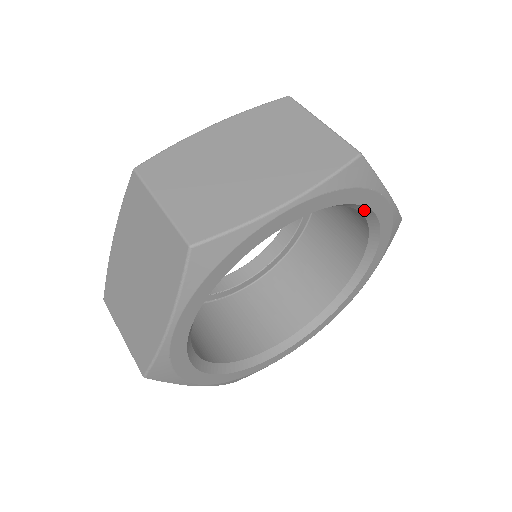
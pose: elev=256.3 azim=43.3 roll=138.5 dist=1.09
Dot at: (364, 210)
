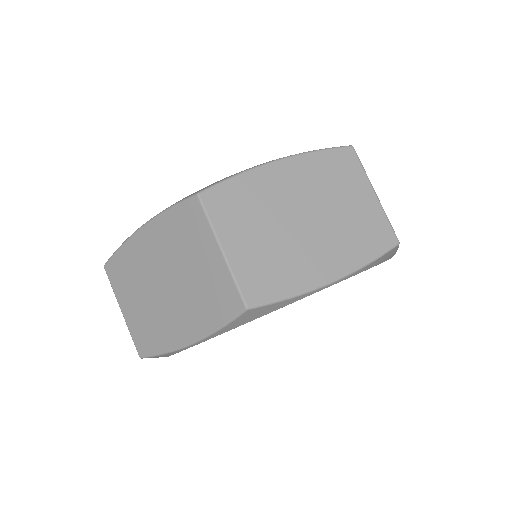
Dot at: occluded
